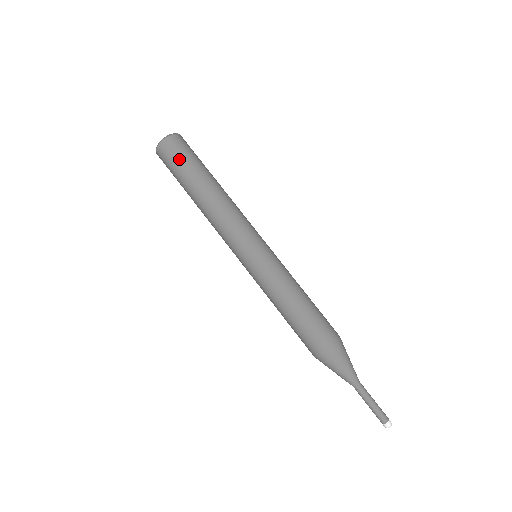
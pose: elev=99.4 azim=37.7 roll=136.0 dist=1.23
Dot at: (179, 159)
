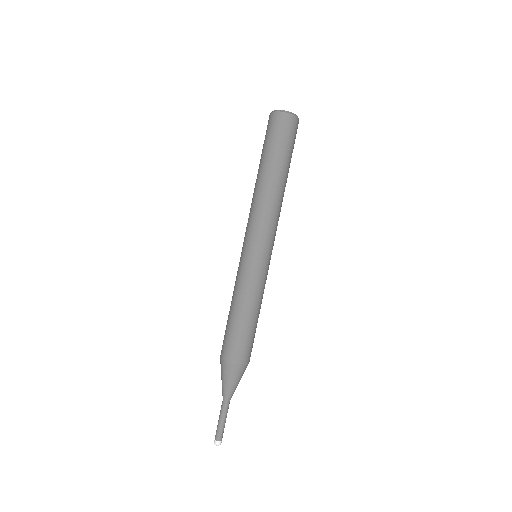
Dot at: (267, 137)
